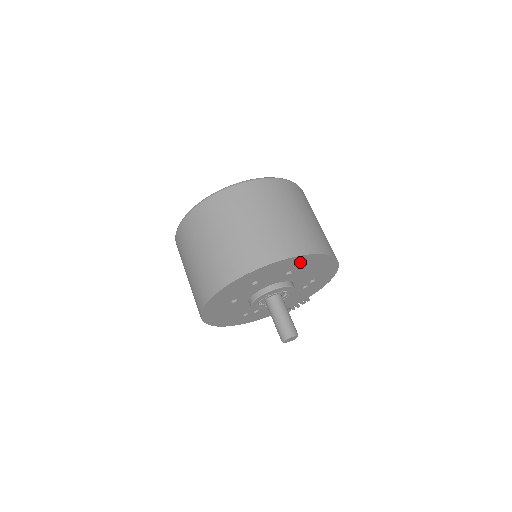
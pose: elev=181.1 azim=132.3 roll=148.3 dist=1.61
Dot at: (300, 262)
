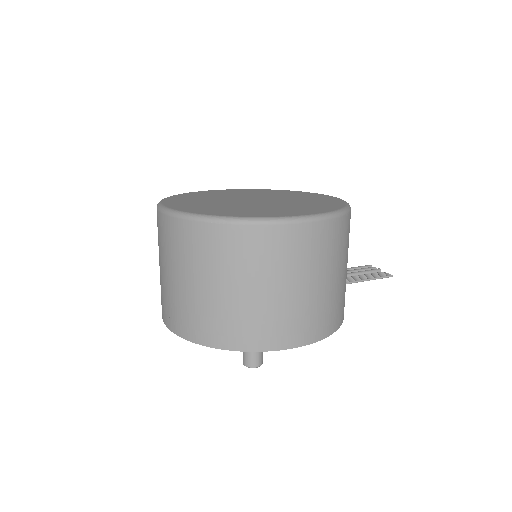
Dot at: occluded
